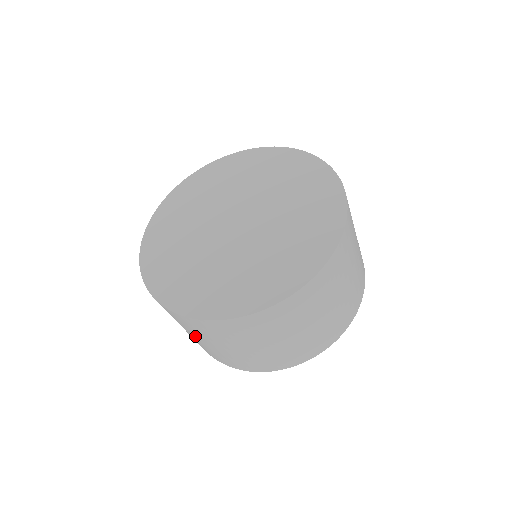
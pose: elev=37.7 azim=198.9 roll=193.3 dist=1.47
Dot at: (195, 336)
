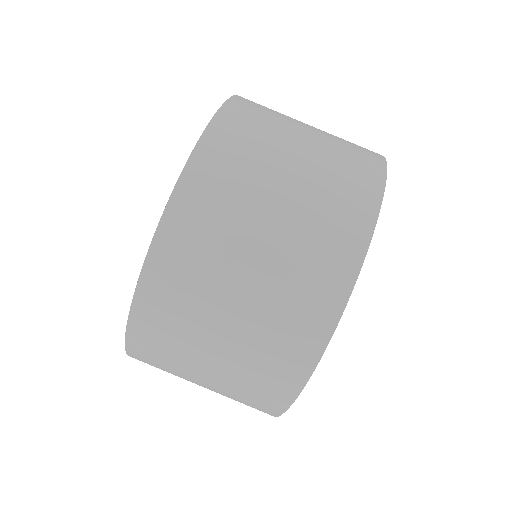
Dot at: (258, 222)
